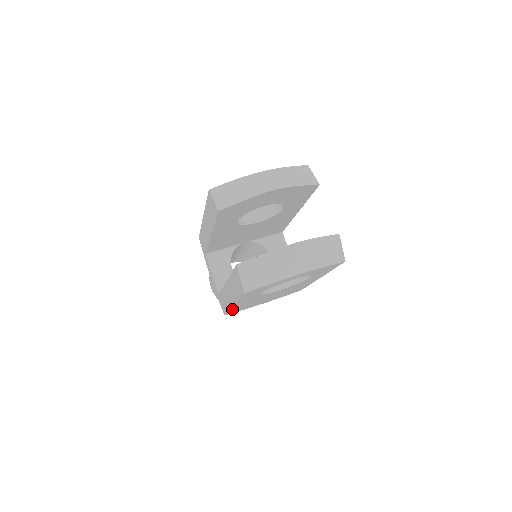
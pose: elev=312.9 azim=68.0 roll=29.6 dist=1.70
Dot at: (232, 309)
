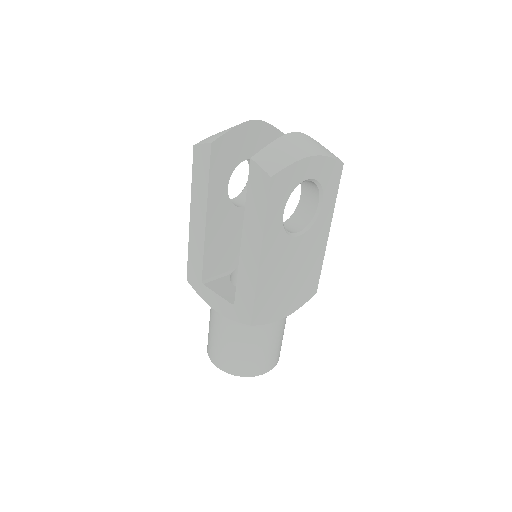
Dot at: (258, 289)
